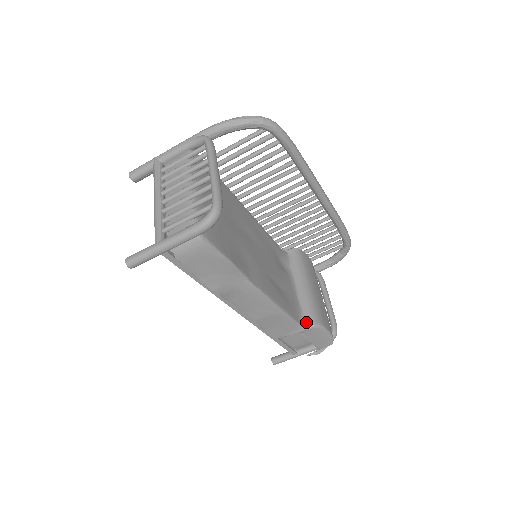
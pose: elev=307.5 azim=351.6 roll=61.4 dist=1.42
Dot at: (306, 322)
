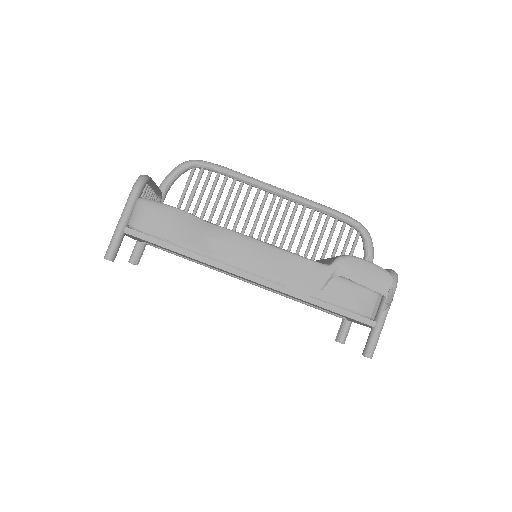
Dot at: (331, 262)
